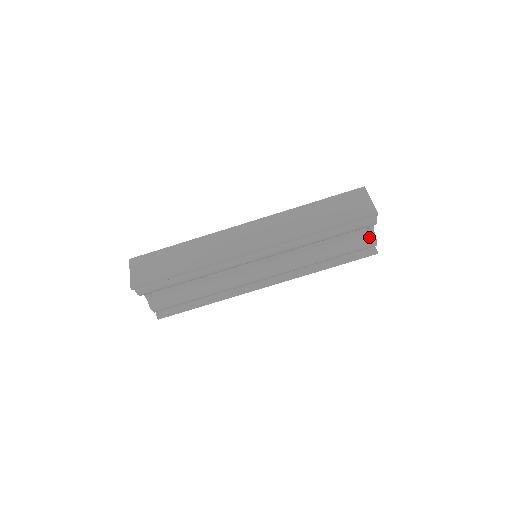
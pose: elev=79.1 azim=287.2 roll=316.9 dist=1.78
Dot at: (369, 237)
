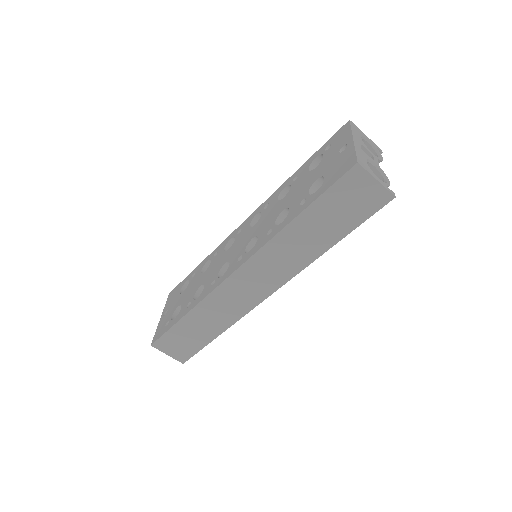
Dot at: occluded
